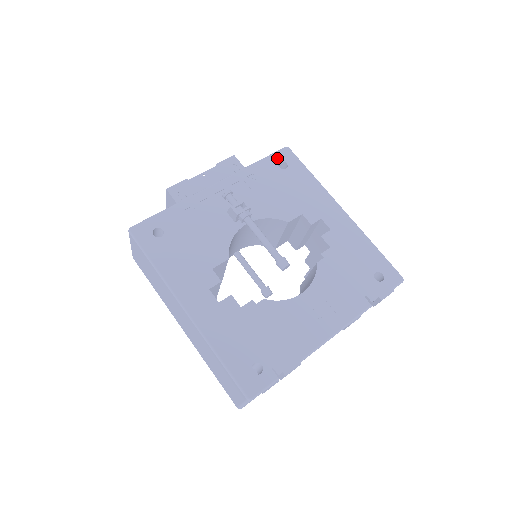
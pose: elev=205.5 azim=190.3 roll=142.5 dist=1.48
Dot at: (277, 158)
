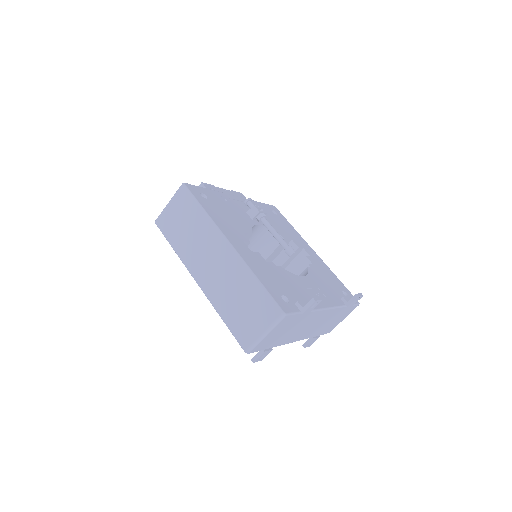
Dot at: (270, 207)
